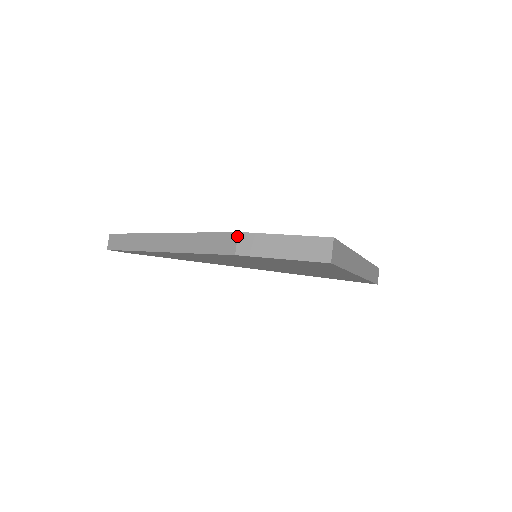
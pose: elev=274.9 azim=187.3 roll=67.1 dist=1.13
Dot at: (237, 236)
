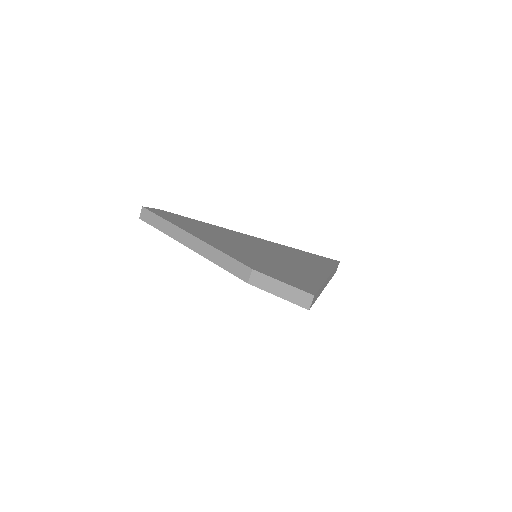
Dot at: (251, 272)
